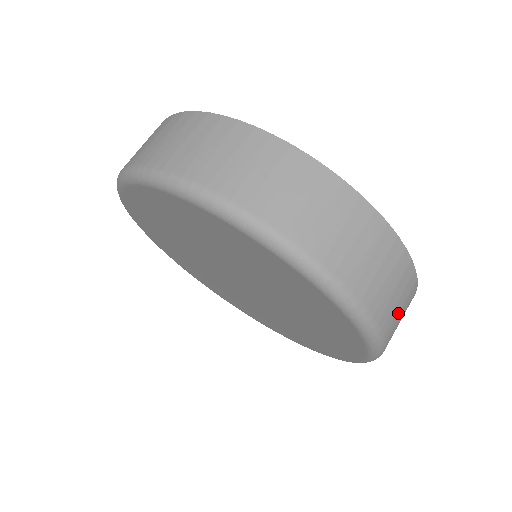
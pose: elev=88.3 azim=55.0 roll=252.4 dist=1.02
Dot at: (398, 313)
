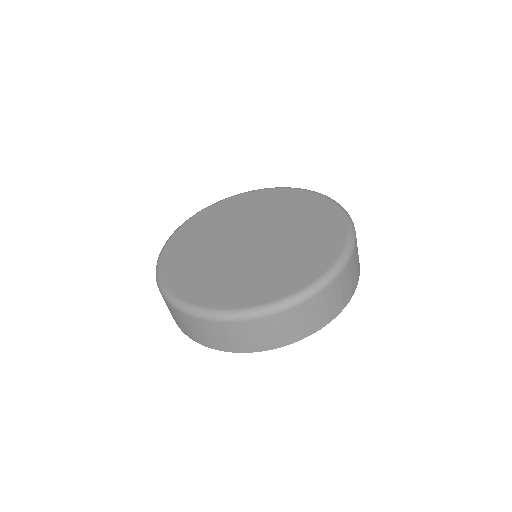
Dot at: (334, 297)
